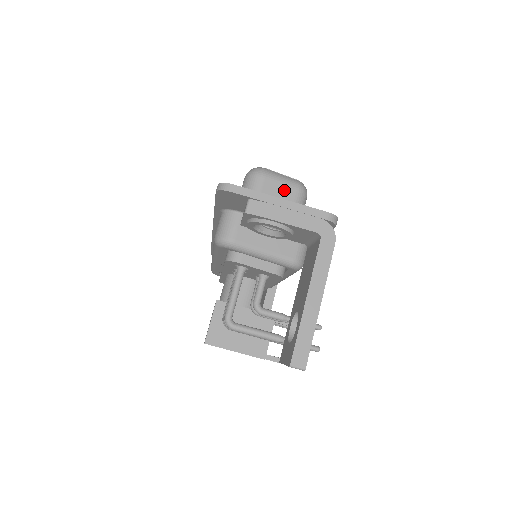
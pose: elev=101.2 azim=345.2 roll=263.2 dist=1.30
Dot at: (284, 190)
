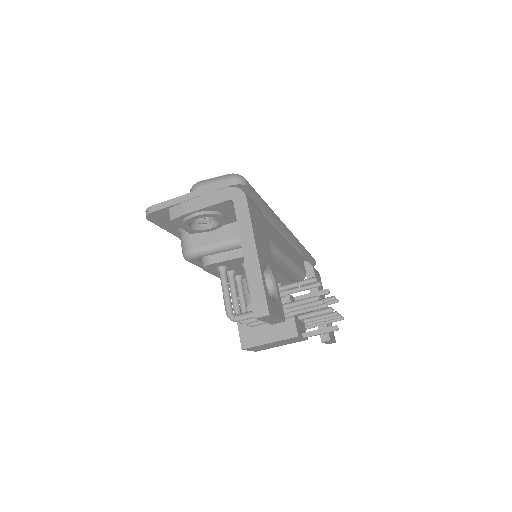
Dot at: occluded
